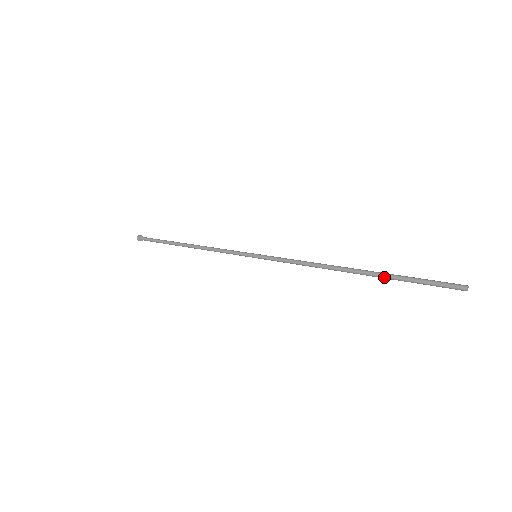
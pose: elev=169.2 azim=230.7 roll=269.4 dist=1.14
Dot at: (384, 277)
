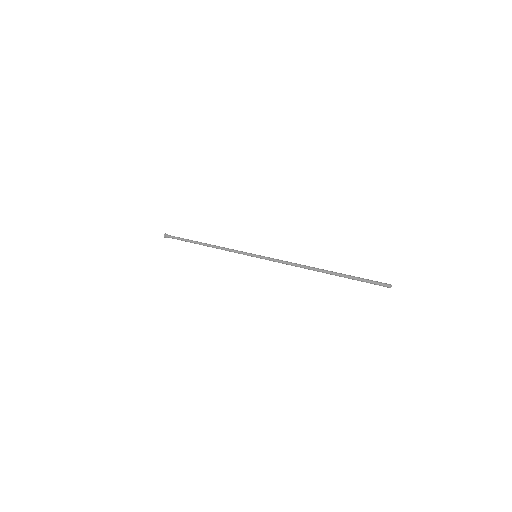
Dot at: (341, 275)
